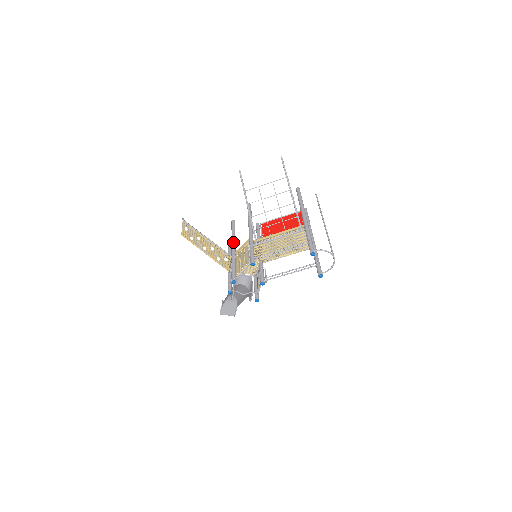
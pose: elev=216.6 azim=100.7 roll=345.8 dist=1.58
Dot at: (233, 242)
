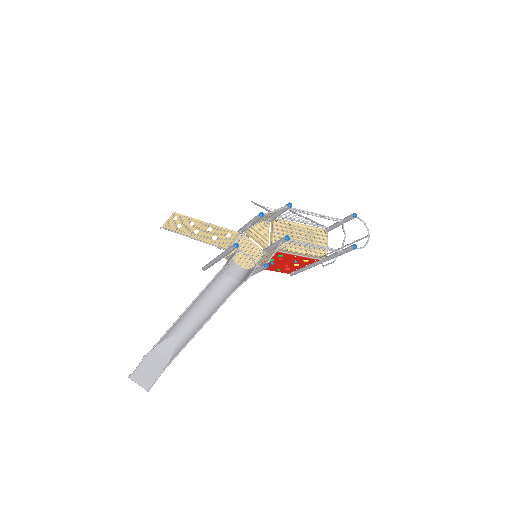
Dot at: occluded
